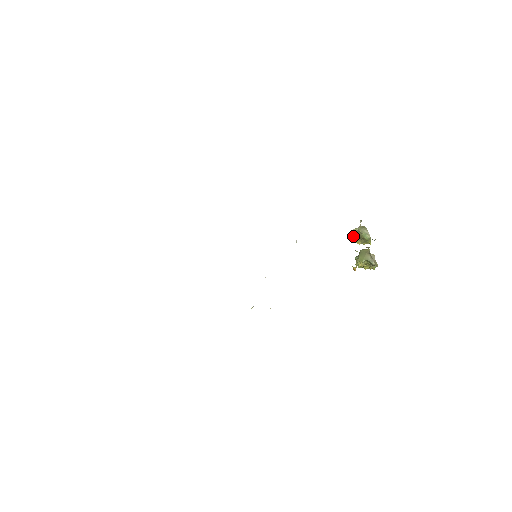
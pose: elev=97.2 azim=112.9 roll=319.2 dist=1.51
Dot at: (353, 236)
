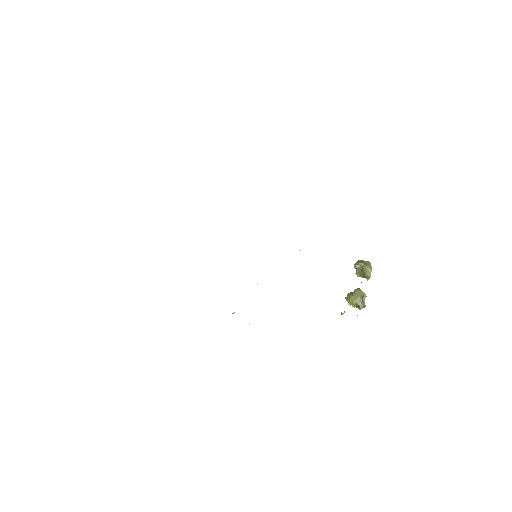
Dot at: (355, 267)
